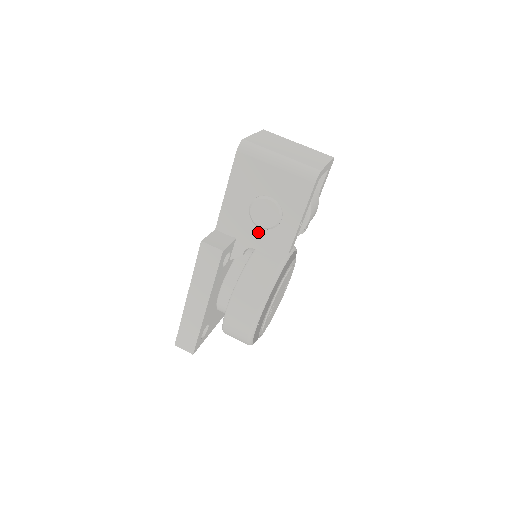
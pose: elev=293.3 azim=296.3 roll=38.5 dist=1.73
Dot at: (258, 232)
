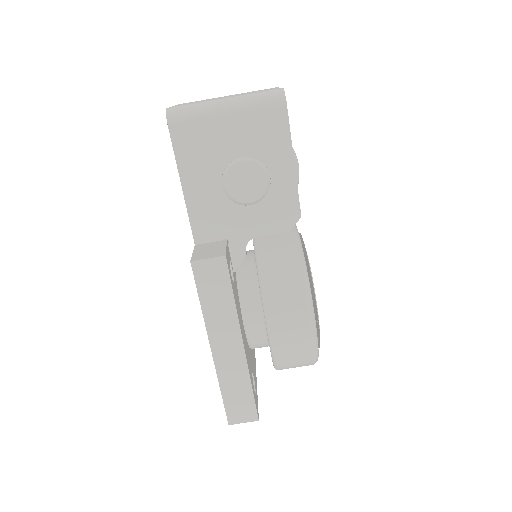
Dot at: (250, 213)
